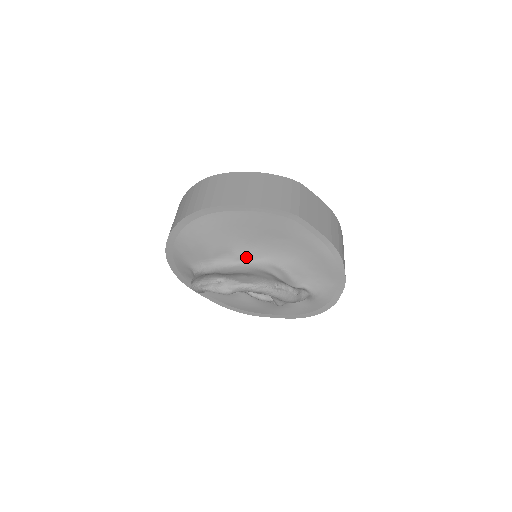
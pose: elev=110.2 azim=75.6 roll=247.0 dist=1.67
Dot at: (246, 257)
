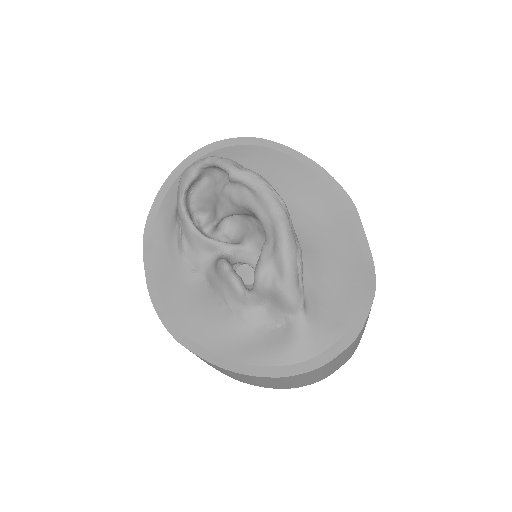
Dot at: occluded
